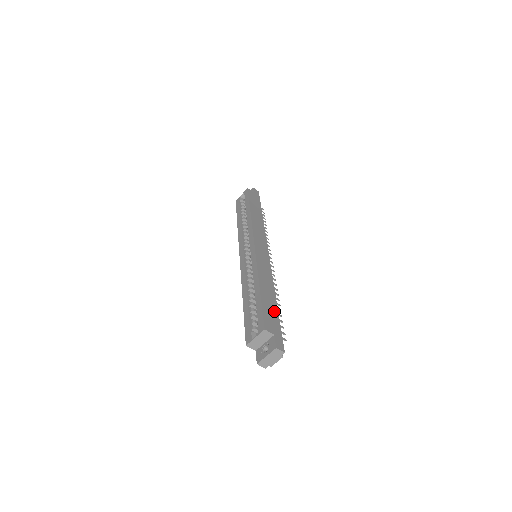
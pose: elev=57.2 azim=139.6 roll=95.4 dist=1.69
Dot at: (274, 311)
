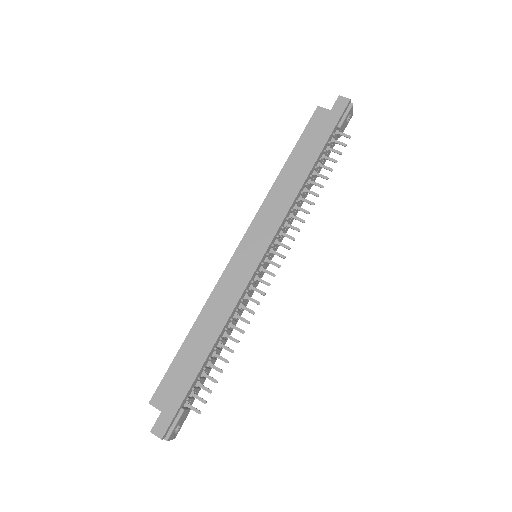
Dot at: (190, 372)
